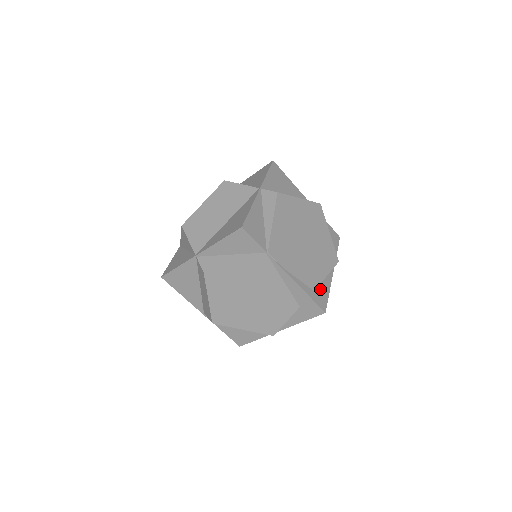
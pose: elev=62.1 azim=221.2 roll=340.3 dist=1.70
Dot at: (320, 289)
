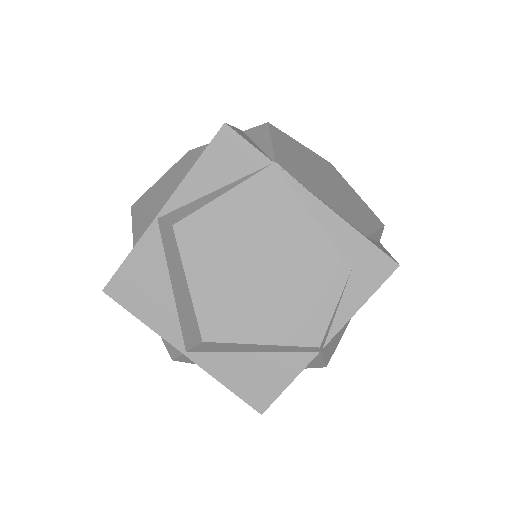
Dot at: (374, 242)
